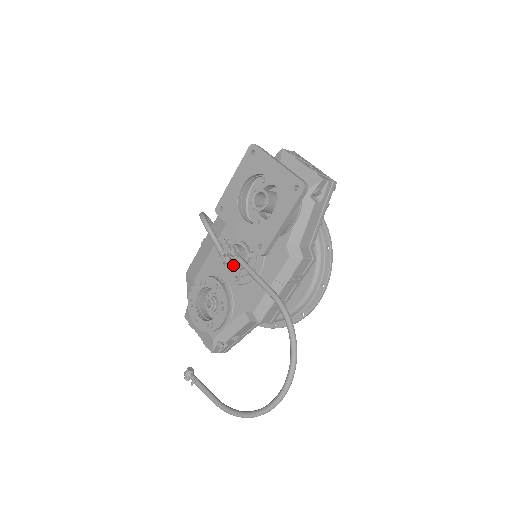
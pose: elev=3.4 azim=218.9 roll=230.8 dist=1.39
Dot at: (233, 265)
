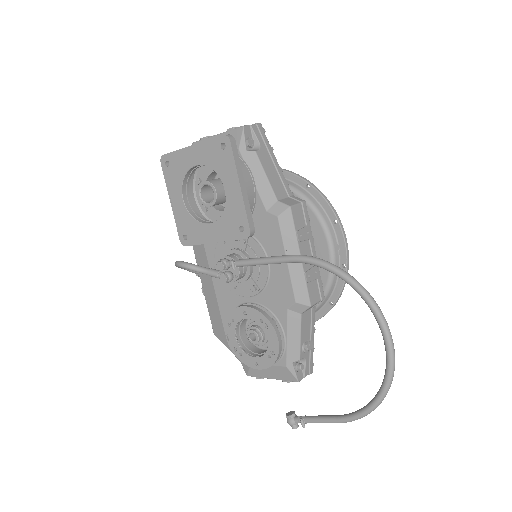
Dot at: (238, 275)
